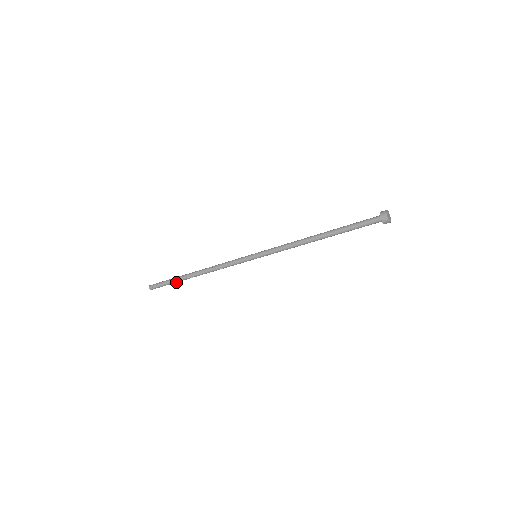
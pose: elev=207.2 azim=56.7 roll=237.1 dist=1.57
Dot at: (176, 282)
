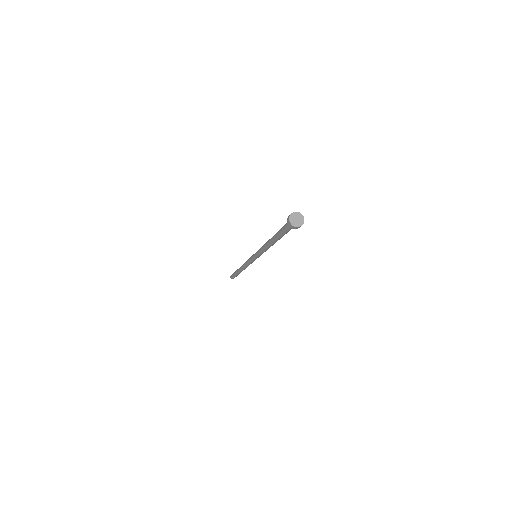
Dot at: occluded
